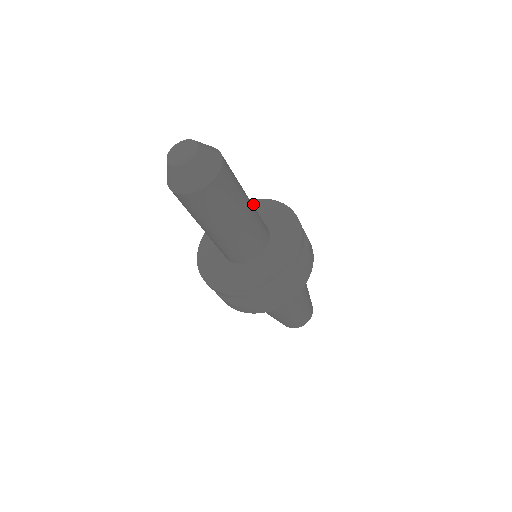
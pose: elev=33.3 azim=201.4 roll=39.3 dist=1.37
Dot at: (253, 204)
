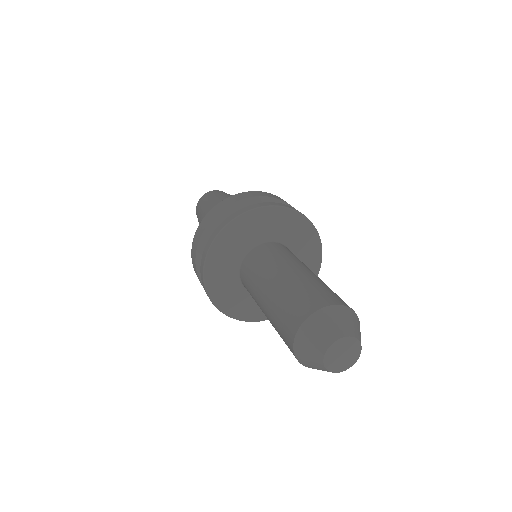
Dot at: (303, 225)
